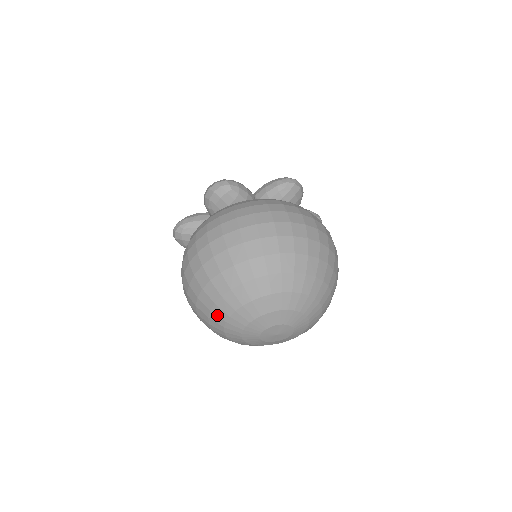
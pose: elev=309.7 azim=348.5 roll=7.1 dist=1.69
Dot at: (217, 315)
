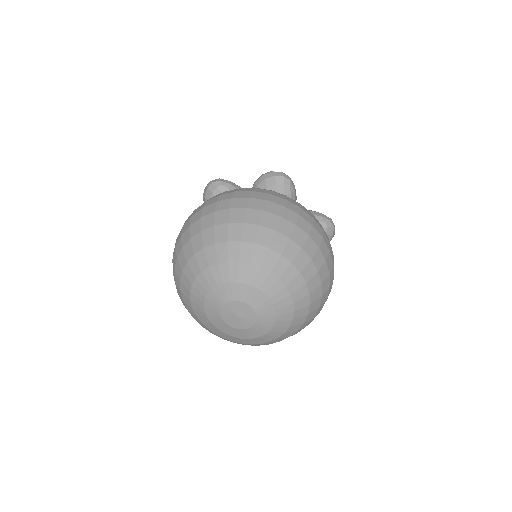
Dot at: (207, 256)
